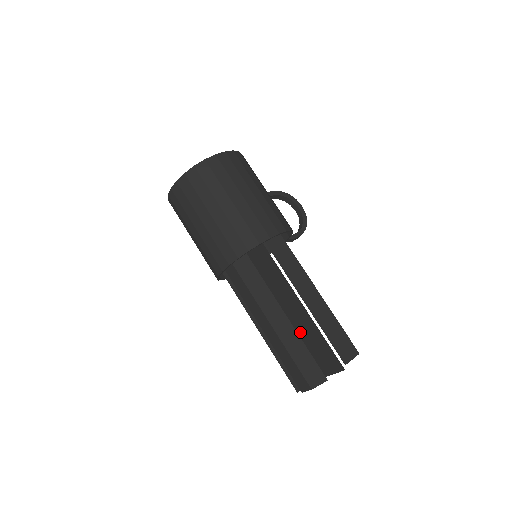
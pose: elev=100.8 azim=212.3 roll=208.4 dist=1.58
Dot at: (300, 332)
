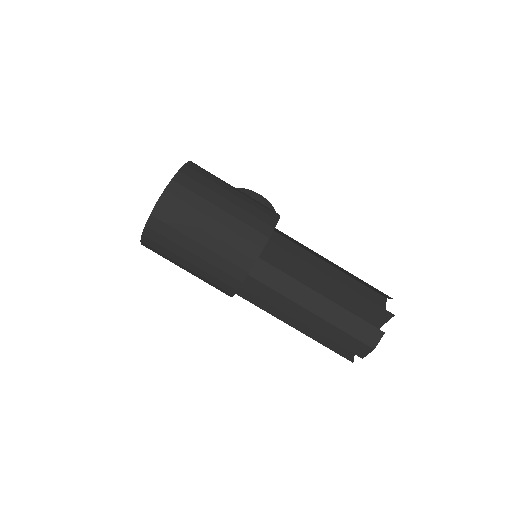
Dot at: occluded
